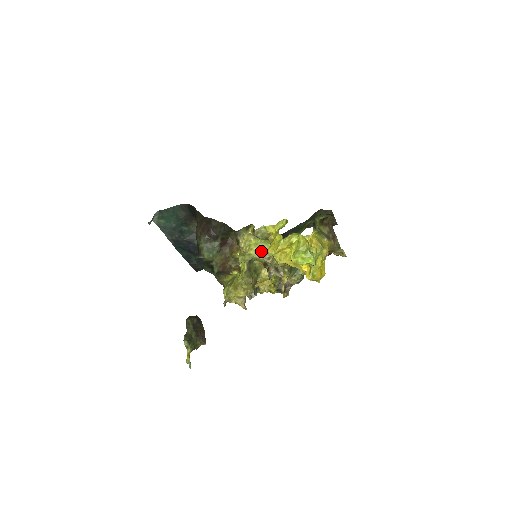
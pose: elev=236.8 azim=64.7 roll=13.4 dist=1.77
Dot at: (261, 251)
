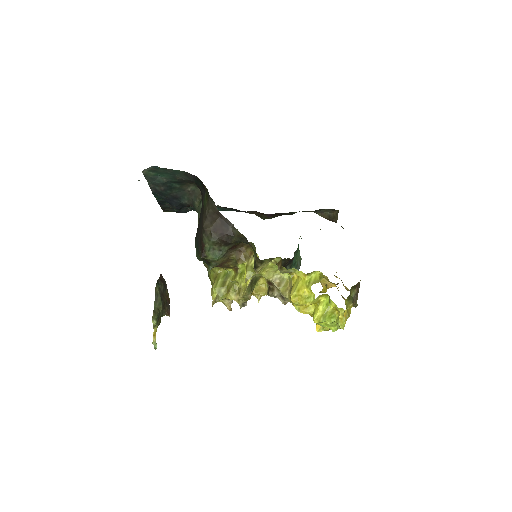
Dot at: (273, 273)
